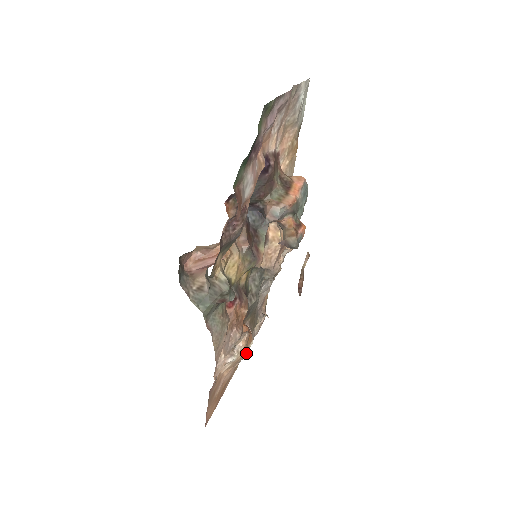
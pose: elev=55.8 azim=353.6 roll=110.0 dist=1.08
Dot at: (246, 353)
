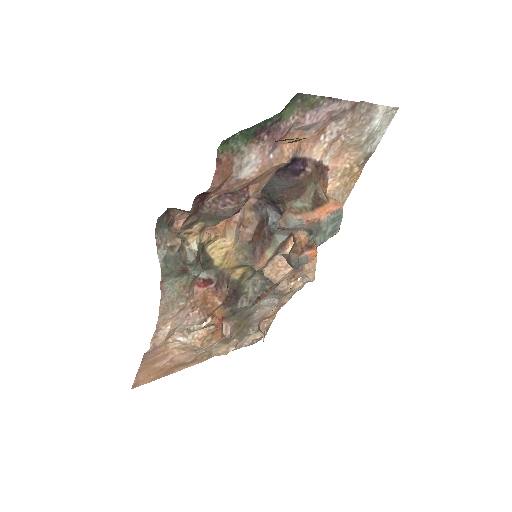
Dot at: (205, 346)
